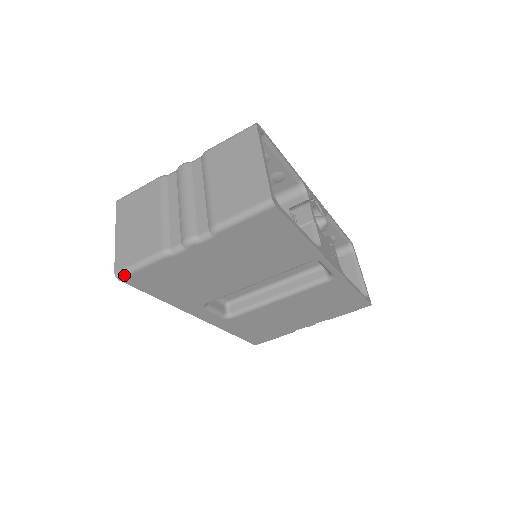
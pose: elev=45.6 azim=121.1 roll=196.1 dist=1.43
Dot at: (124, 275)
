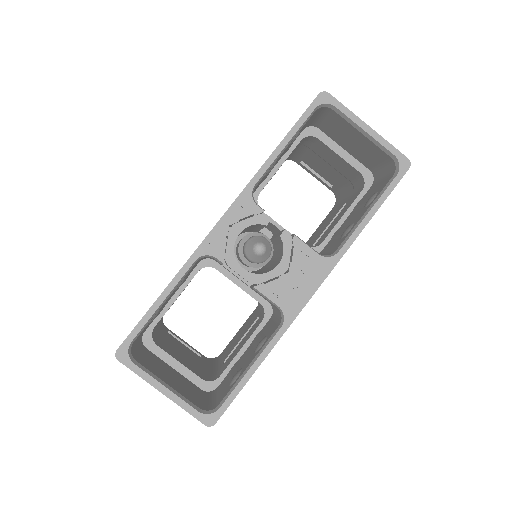
Dot at: occluded
